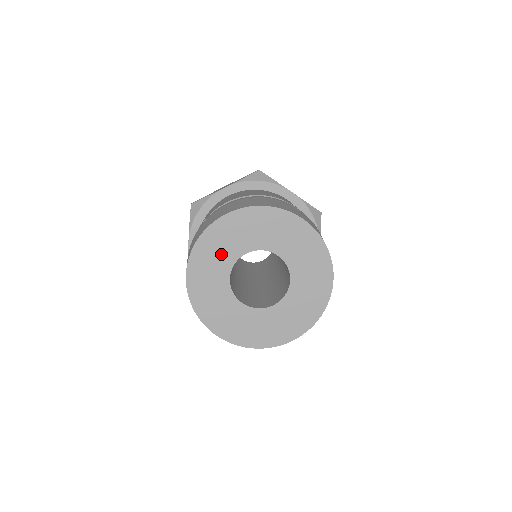
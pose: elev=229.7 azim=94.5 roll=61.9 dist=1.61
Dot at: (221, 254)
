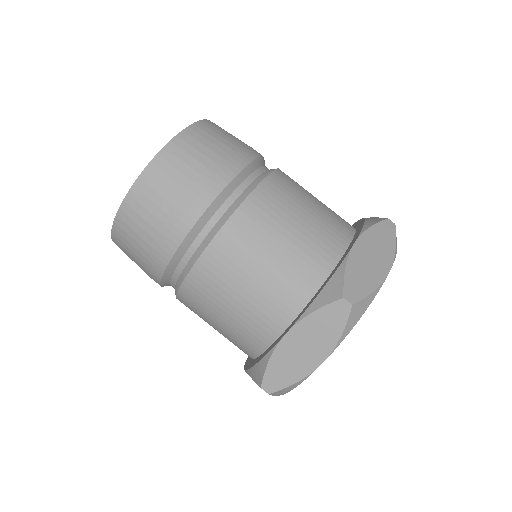
Dot at: occluded
